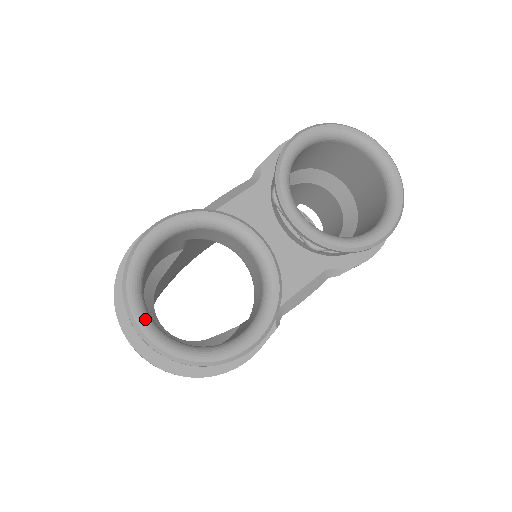
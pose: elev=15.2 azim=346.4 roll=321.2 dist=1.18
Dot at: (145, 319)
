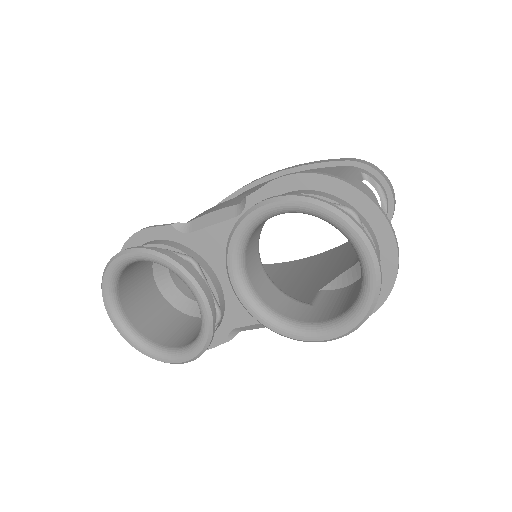
Dot at: (114, 314)
